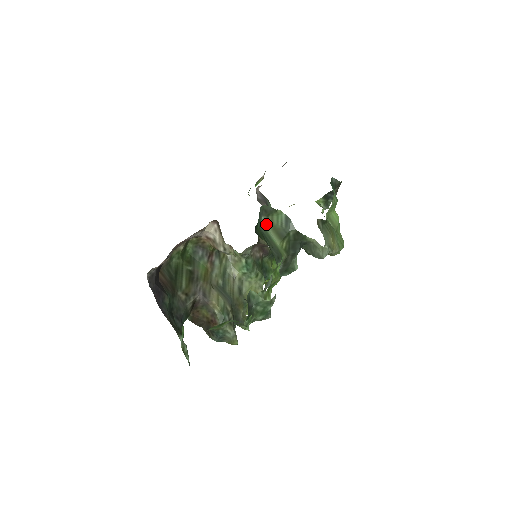
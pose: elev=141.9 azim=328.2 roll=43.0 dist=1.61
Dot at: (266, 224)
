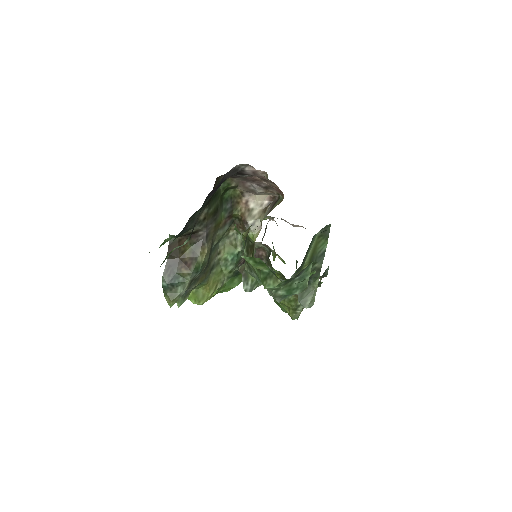
Dot at: (315, 239)
